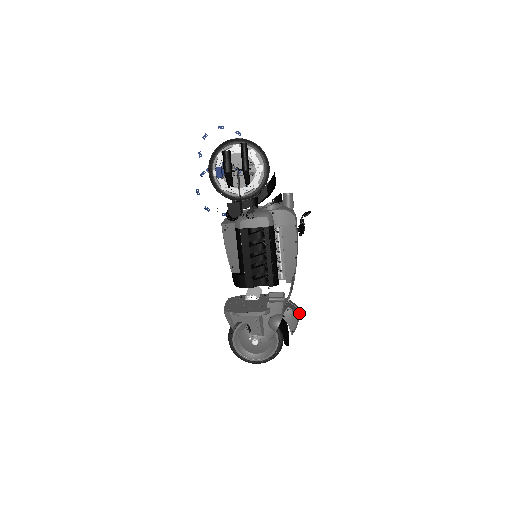
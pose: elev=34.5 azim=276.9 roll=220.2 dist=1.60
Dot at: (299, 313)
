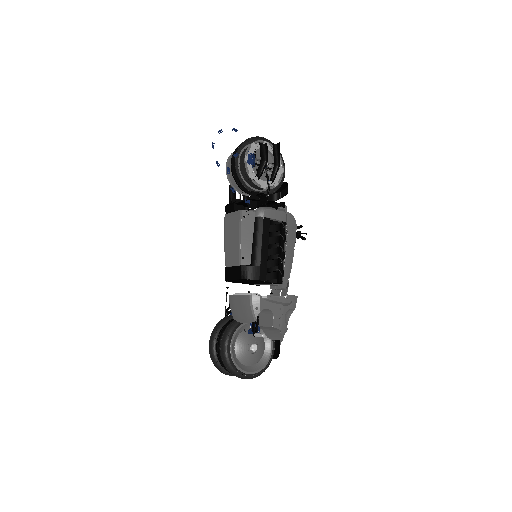
Dot at: occluded
